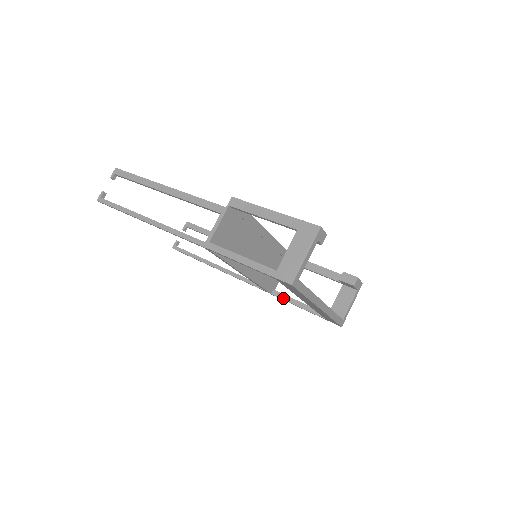
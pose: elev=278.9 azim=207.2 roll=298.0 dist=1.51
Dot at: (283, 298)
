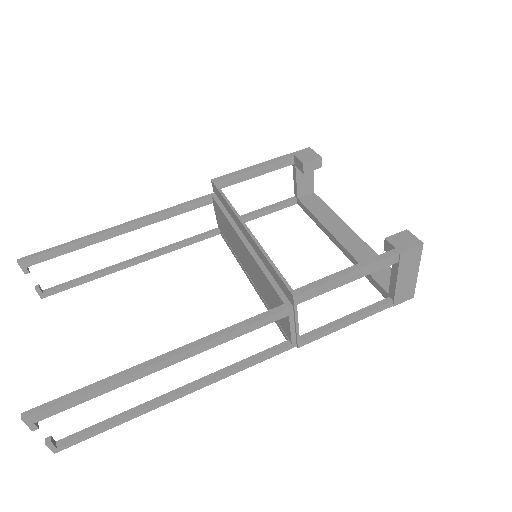
Dot at: occluded
